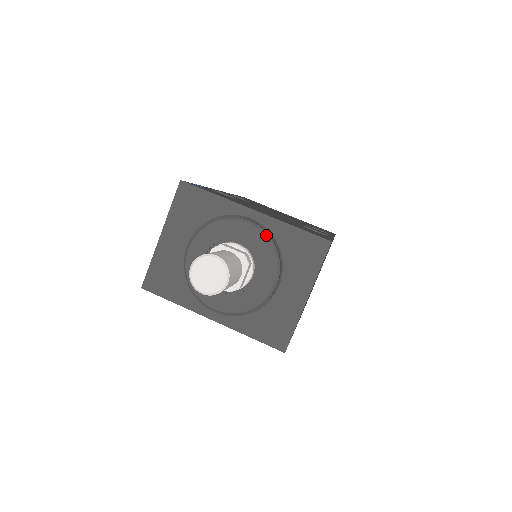
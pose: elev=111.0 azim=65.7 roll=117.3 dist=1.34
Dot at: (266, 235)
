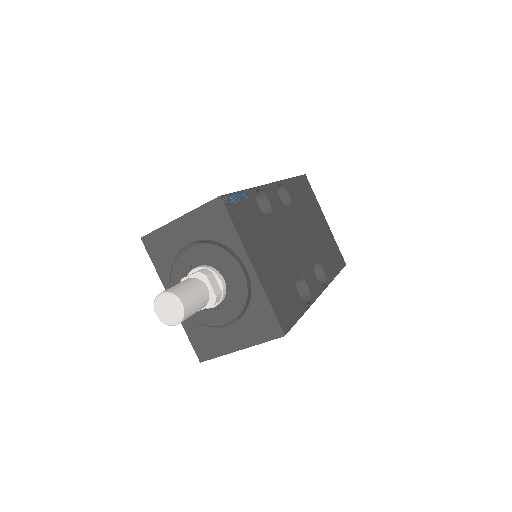
Dot at: (245, 292)
